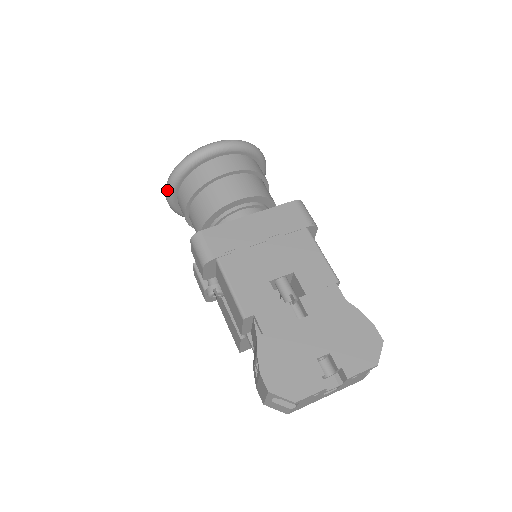
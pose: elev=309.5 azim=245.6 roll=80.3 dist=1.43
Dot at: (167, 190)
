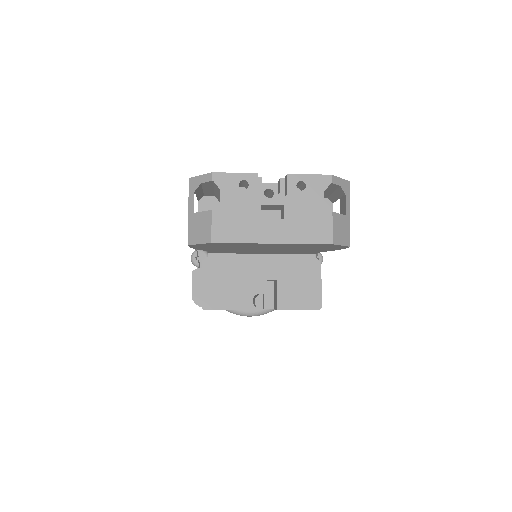
Dot at: occluded
